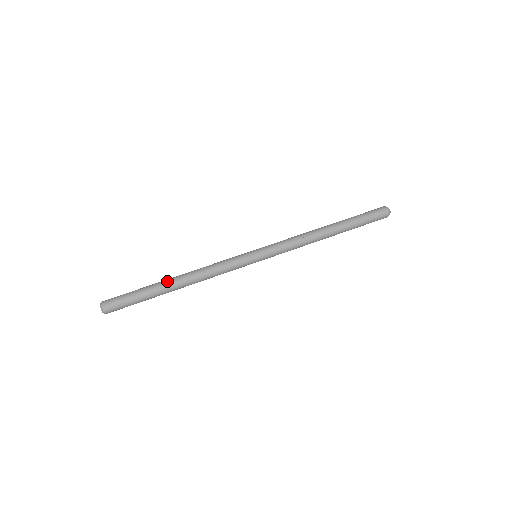
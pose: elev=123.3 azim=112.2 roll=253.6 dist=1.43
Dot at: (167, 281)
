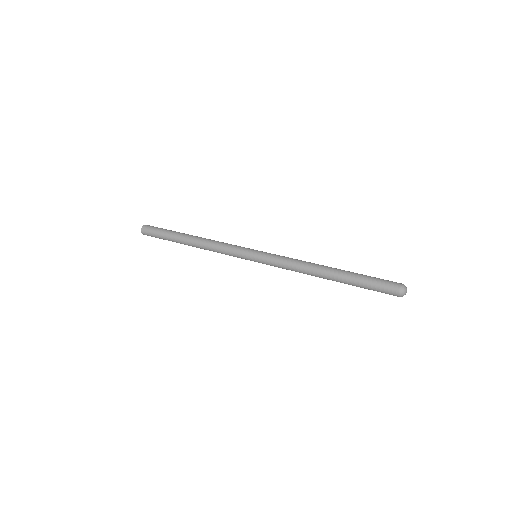
Dot at: occluded
